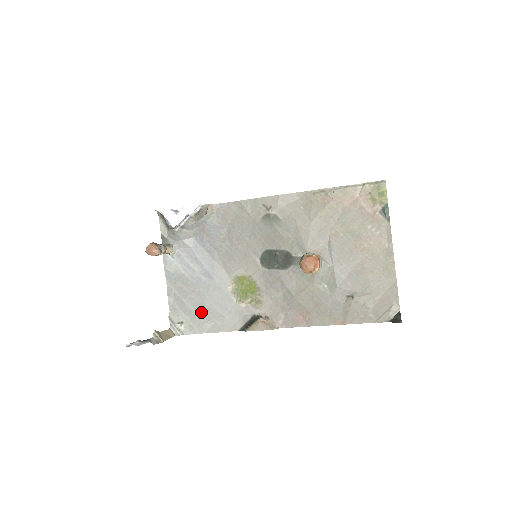
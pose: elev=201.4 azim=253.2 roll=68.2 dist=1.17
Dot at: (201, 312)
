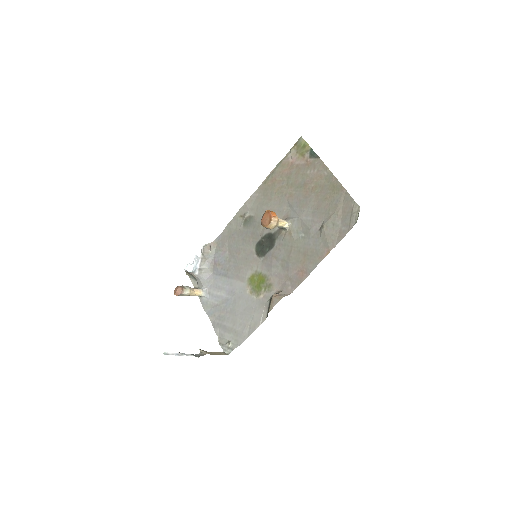
Dot at: (238, 324)
